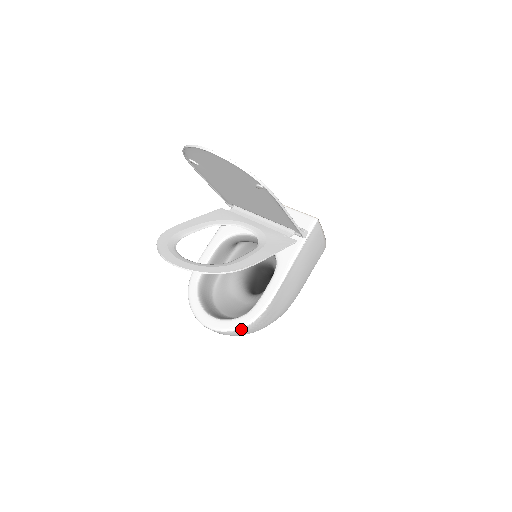
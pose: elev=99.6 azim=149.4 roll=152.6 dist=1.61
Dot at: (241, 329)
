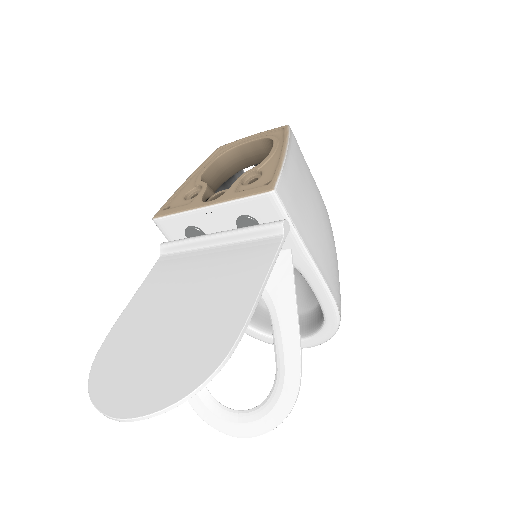
Dot at: (335, 333)
